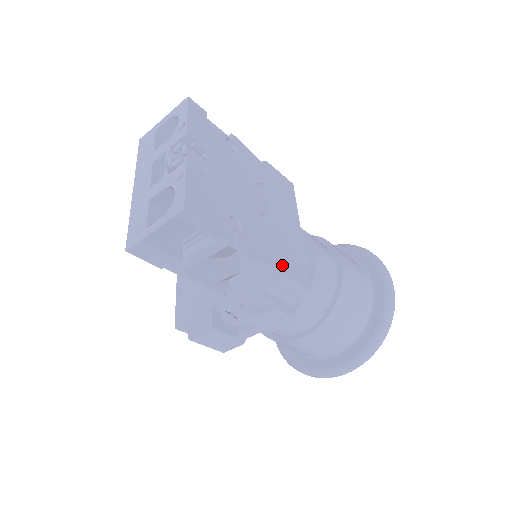
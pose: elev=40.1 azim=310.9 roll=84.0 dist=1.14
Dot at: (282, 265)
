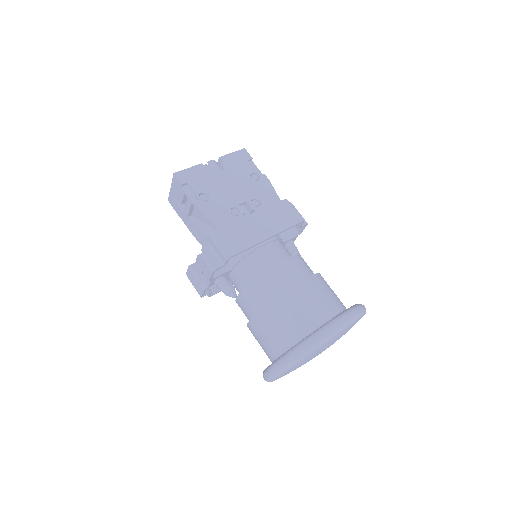
Dot at: (219, 231)
